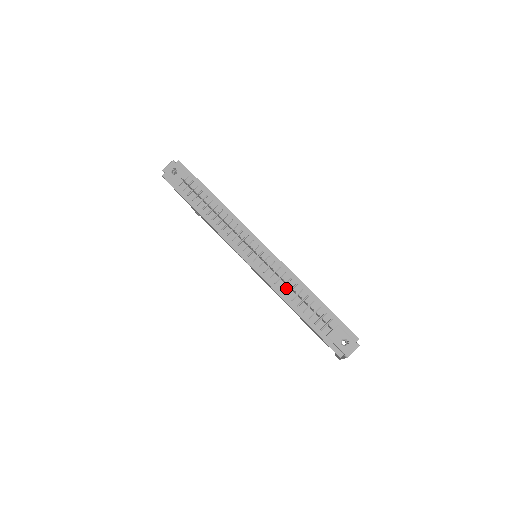
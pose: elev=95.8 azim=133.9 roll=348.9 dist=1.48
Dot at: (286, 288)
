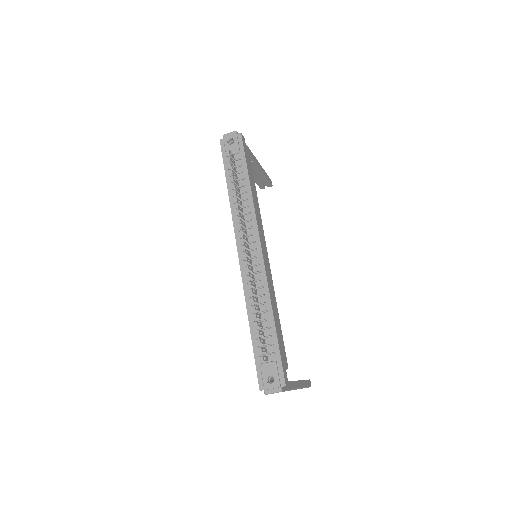
Dot at: (255, 300)
